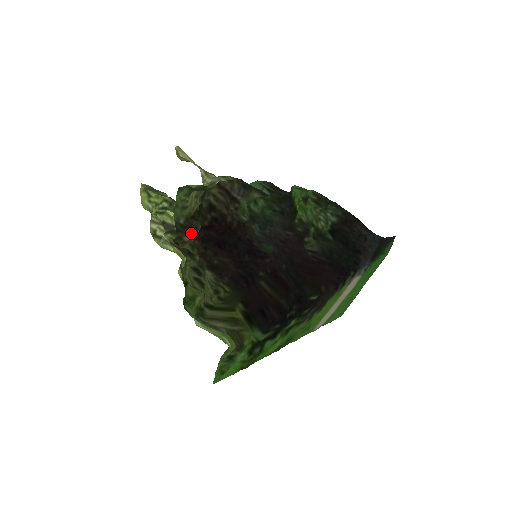
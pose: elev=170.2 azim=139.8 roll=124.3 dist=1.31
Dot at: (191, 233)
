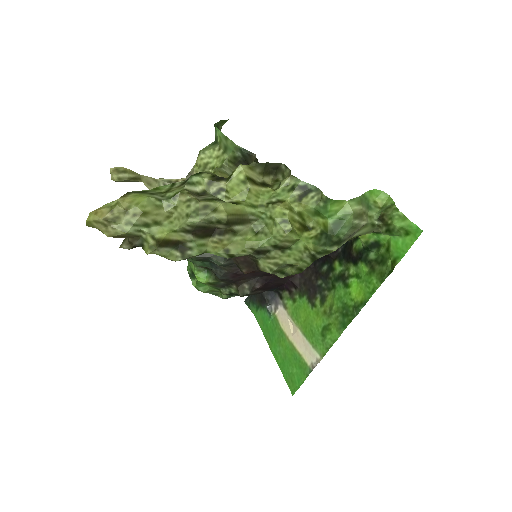
Dot at: occluded
